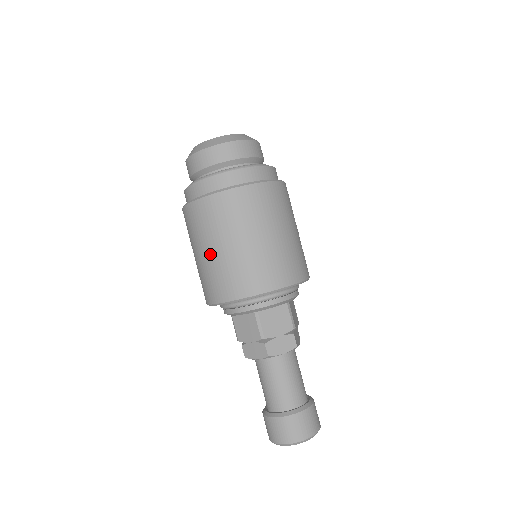
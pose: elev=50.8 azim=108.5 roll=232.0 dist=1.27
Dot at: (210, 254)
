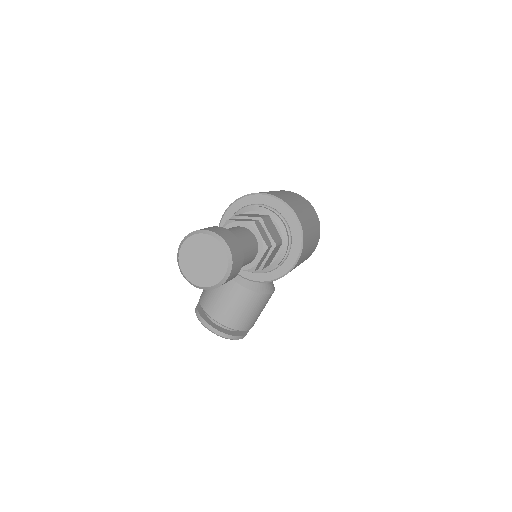
Dot at: (273, 191)
